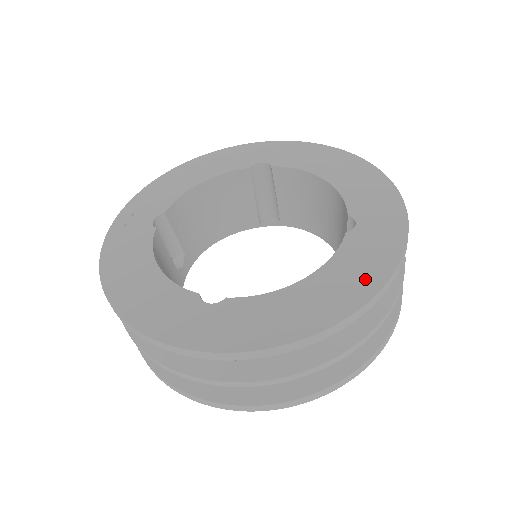
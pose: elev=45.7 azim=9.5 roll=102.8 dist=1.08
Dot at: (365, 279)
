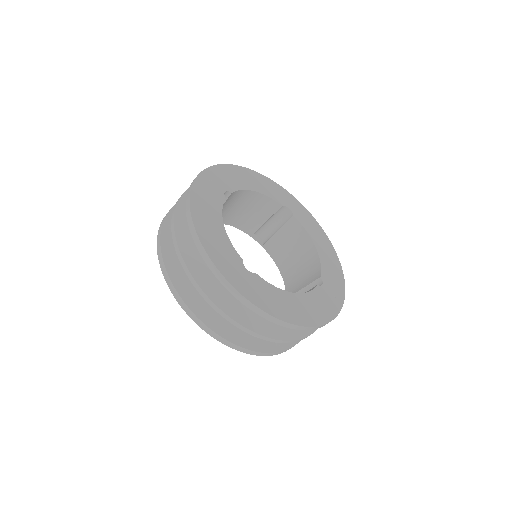
Dot at: (318, 315)
